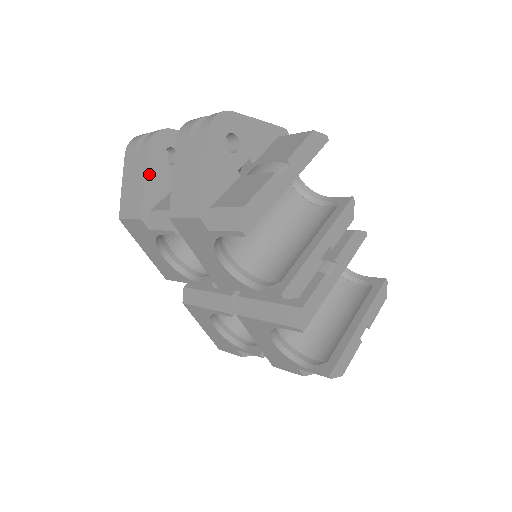
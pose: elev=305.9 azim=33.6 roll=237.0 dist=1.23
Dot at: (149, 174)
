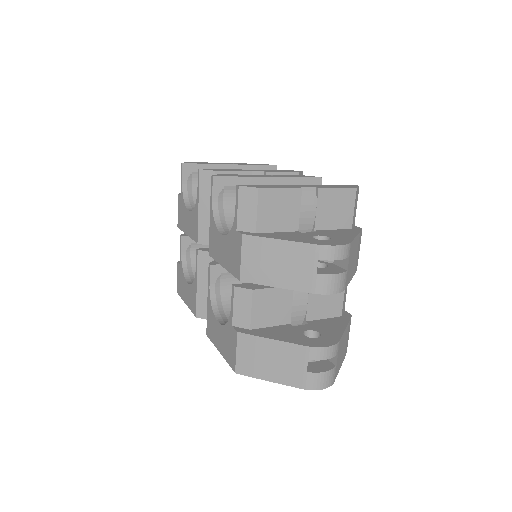
Dot at: occluded
